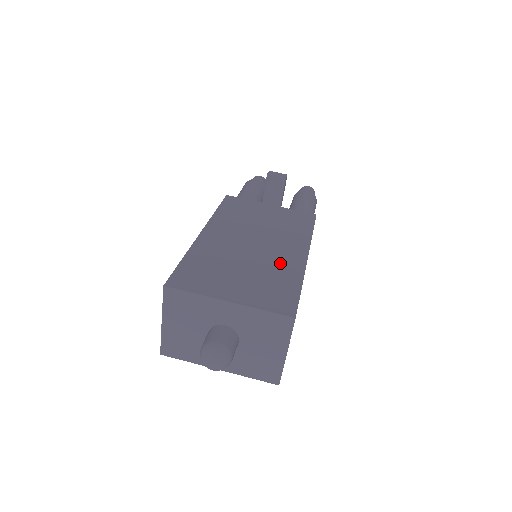
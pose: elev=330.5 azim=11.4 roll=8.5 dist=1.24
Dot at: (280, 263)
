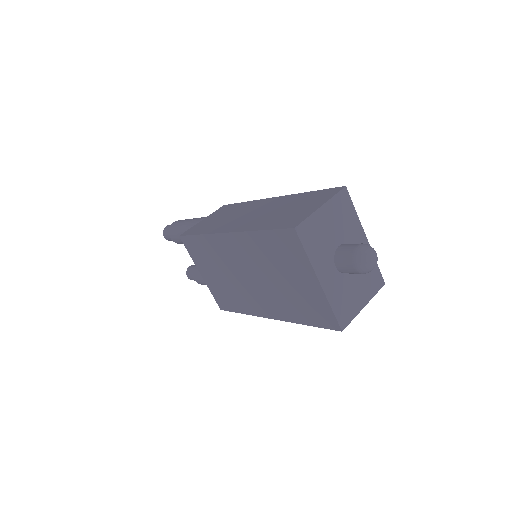
Dot at: occluded
